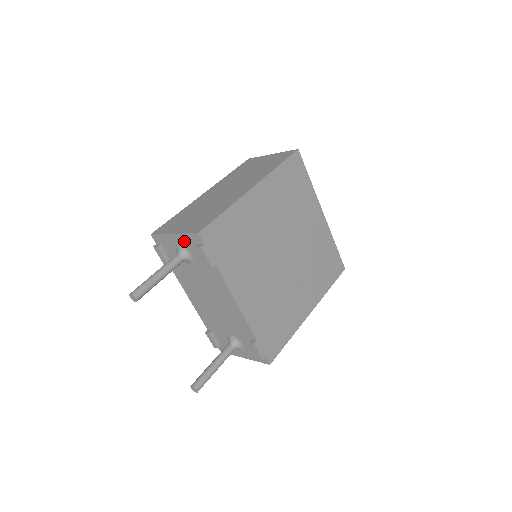
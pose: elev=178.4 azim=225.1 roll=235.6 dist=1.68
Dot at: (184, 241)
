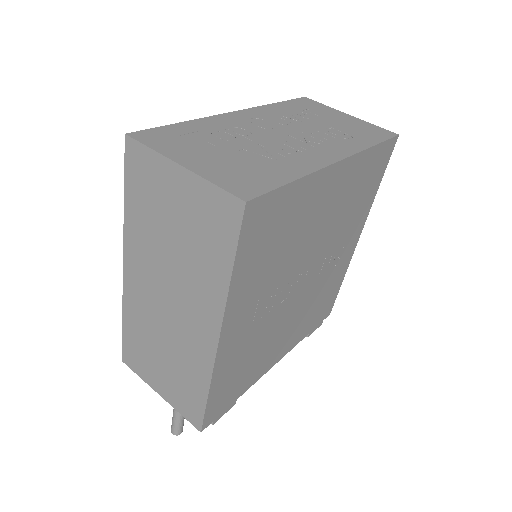
Dot at: occluded
